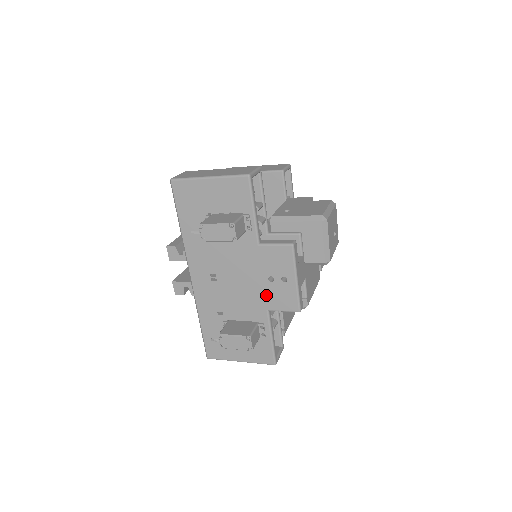
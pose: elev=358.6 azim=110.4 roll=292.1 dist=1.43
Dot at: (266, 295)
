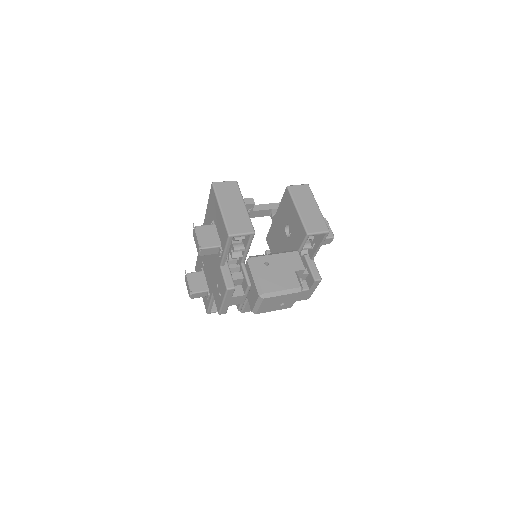
Dot at: (214, 287)
